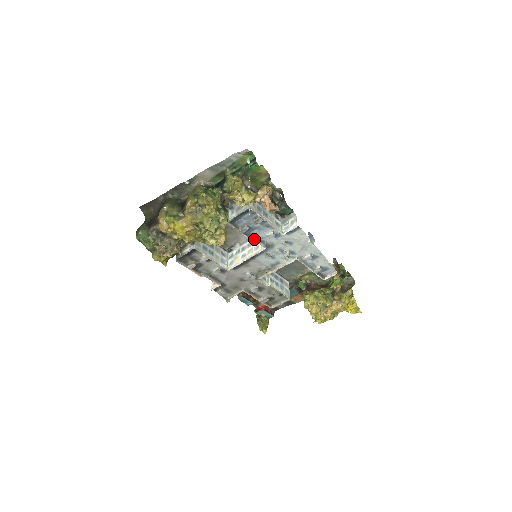
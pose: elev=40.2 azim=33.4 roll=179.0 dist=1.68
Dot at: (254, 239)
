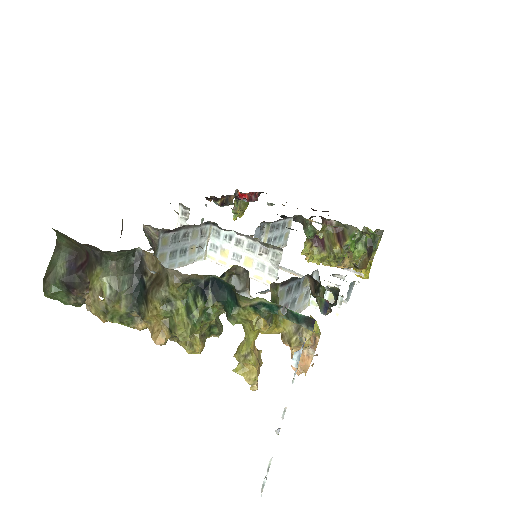
Dot at: (260, 293)
